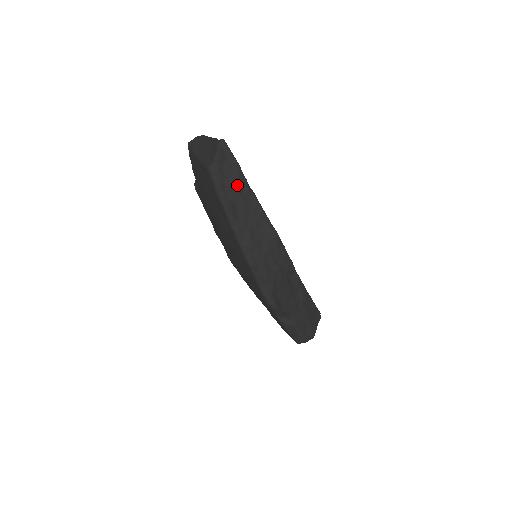
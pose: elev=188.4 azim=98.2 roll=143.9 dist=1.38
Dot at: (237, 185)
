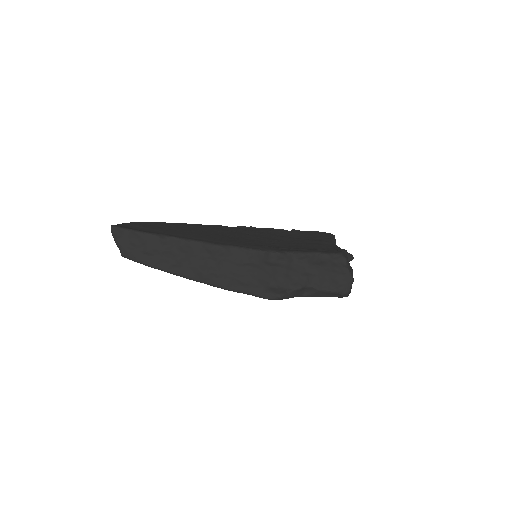
Dot at: (151, 245)
